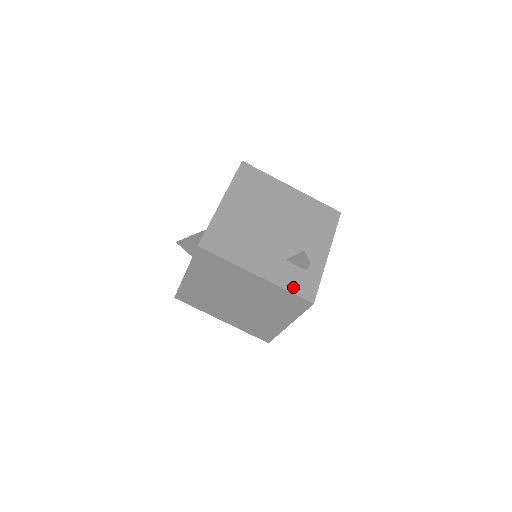
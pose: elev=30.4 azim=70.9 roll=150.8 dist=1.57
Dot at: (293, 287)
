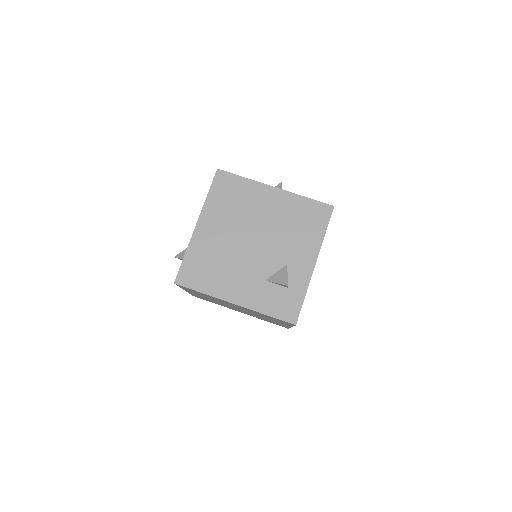
Dot at: (273, 310)
